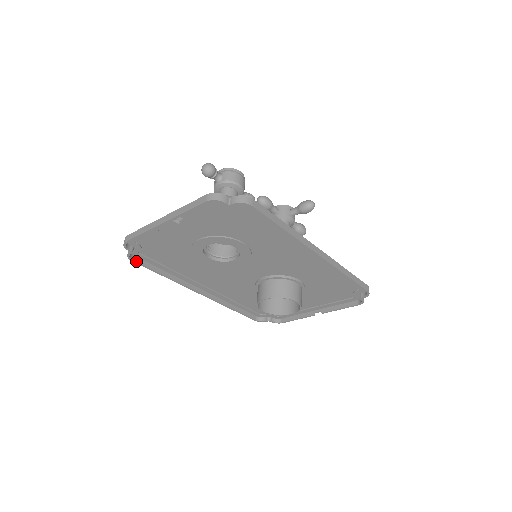
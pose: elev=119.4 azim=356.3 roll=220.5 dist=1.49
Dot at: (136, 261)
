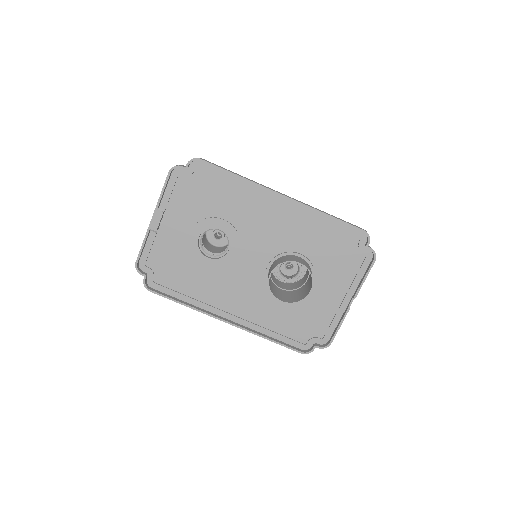
Dot at: (153, 291)
